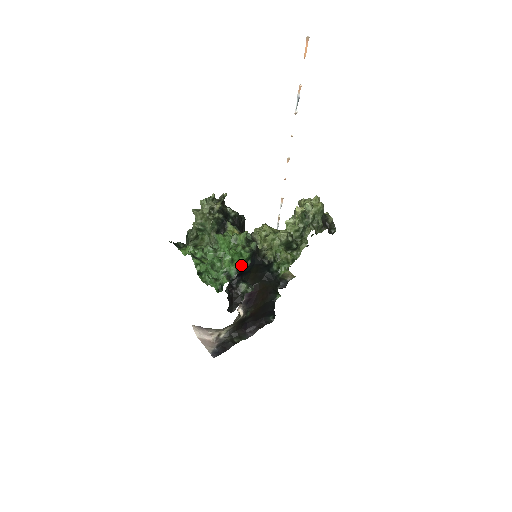
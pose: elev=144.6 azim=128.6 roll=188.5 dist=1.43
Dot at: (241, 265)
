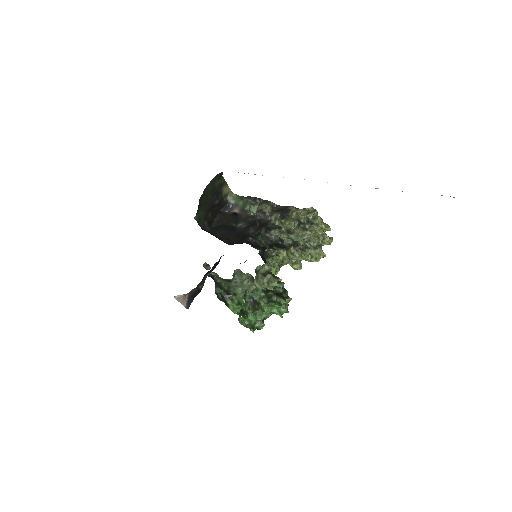
Dot at: occluded
